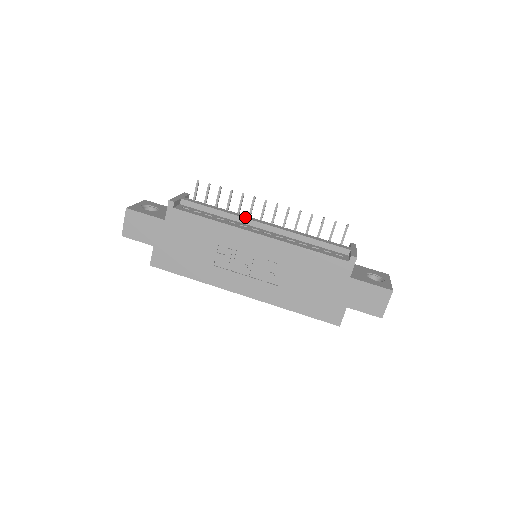
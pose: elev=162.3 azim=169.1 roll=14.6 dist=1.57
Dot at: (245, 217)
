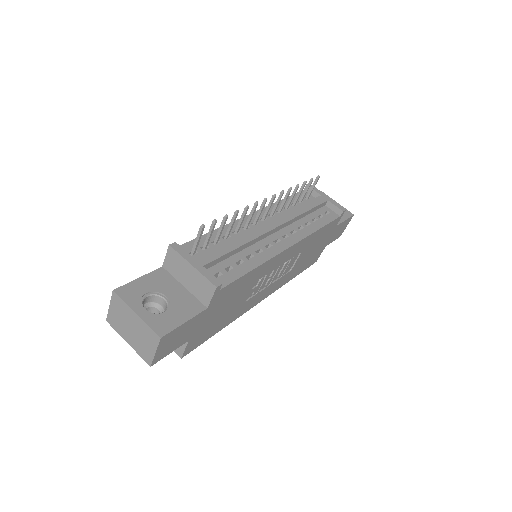
Dot at: (260, 233)
